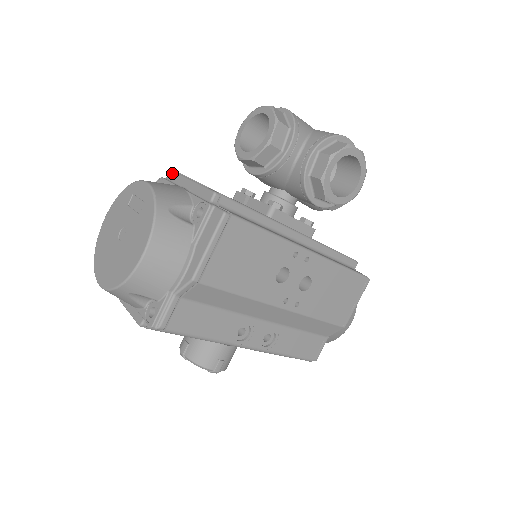
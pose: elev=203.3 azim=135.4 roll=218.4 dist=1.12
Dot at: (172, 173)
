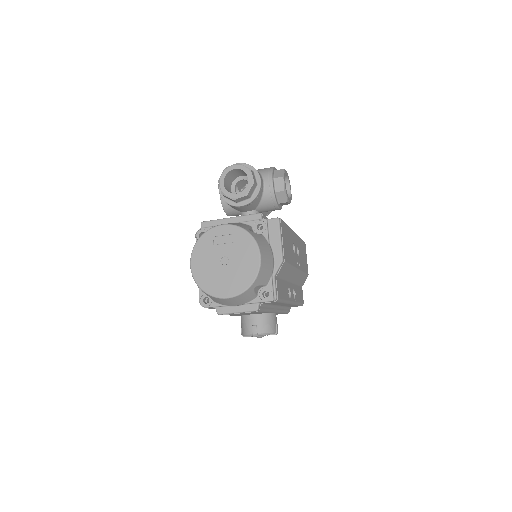
Dot at: (206, 222)
